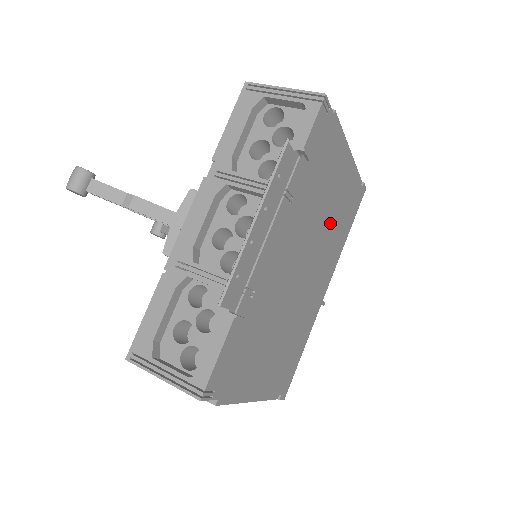
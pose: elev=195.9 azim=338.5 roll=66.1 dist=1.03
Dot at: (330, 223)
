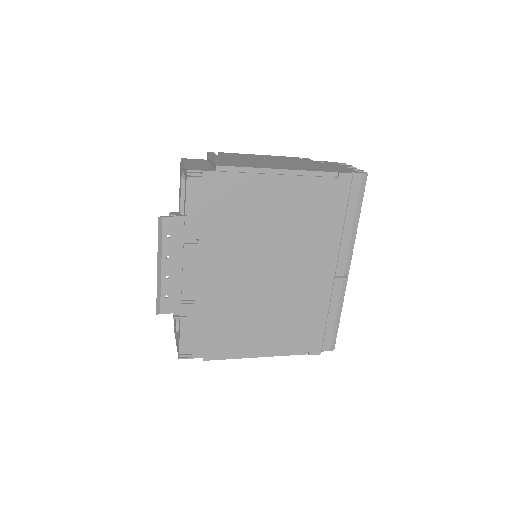
Dot at: (286, 228)
